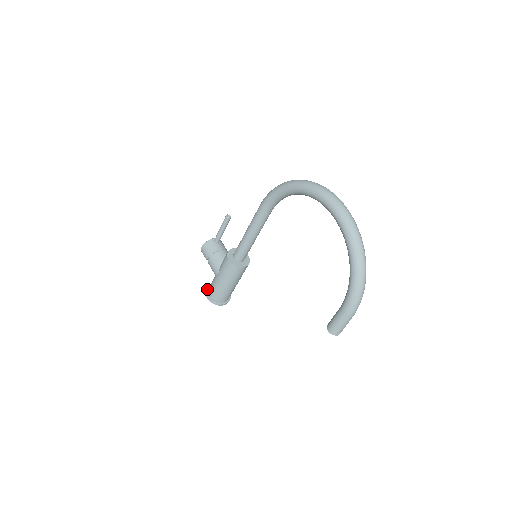
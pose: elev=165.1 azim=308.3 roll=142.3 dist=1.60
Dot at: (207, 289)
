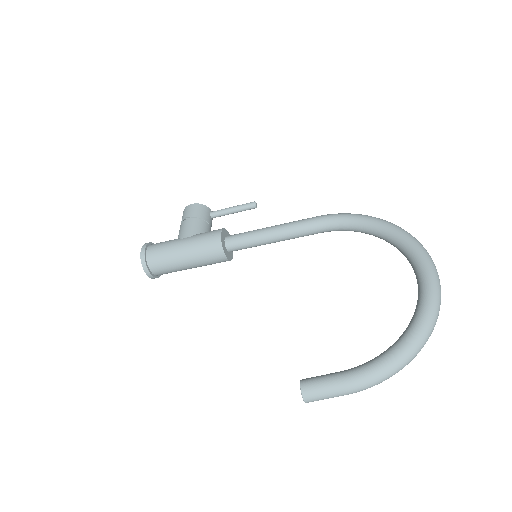
Dot at: (150, 243)
